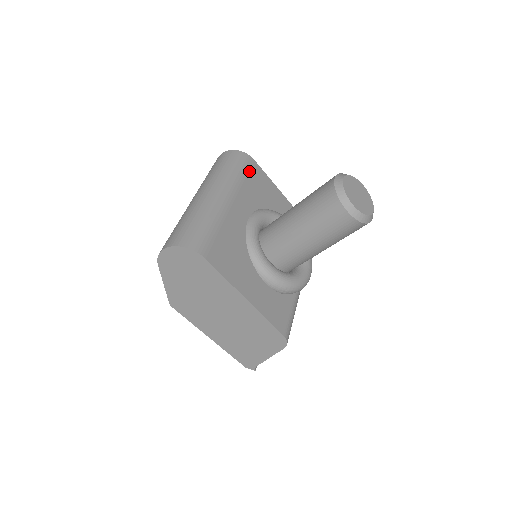
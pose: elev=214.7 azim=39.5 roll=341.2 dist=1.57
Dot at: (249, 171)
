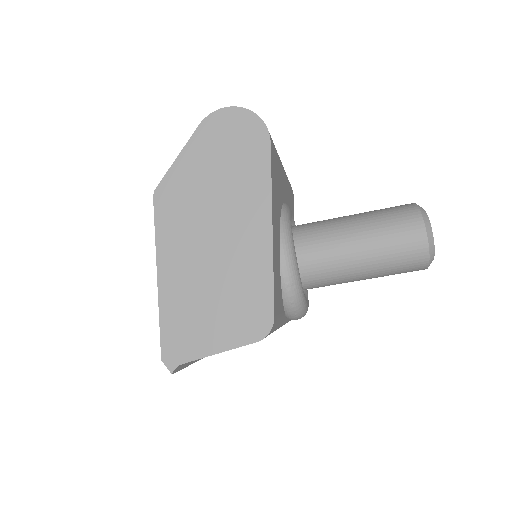
Dot at: (291, 192)
